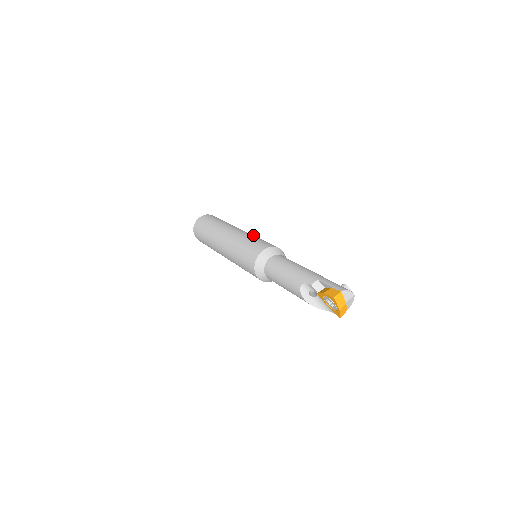
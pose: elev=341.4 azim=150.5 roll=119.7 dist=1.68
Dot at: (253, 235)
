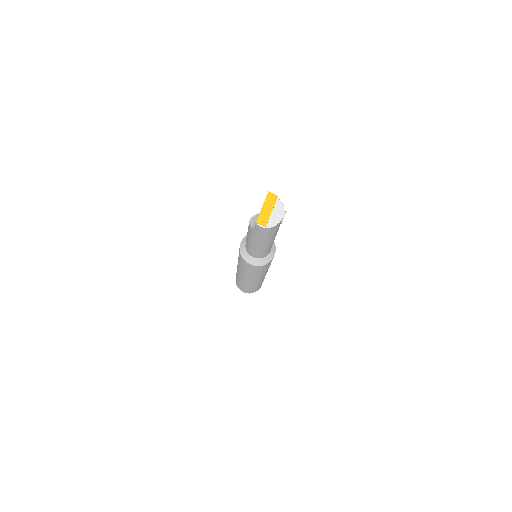
Dot at: occluded
